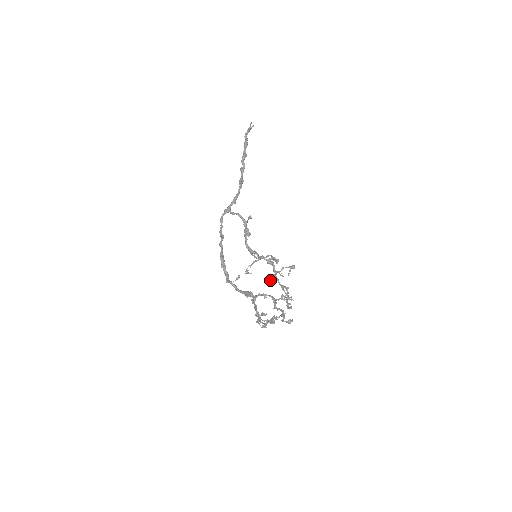
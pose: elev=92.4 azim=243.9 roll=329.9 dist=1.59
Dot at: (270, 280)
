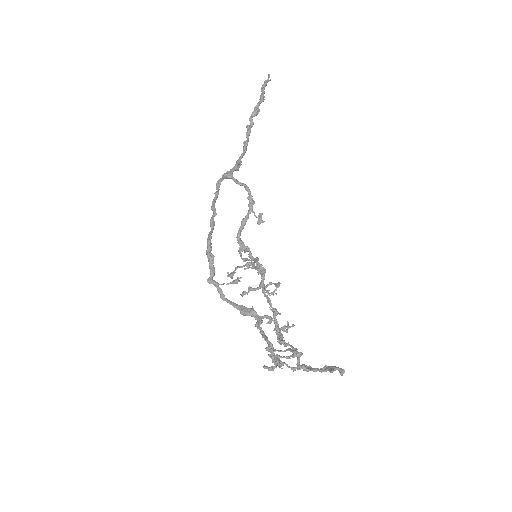
Dot at: (243, 294)
